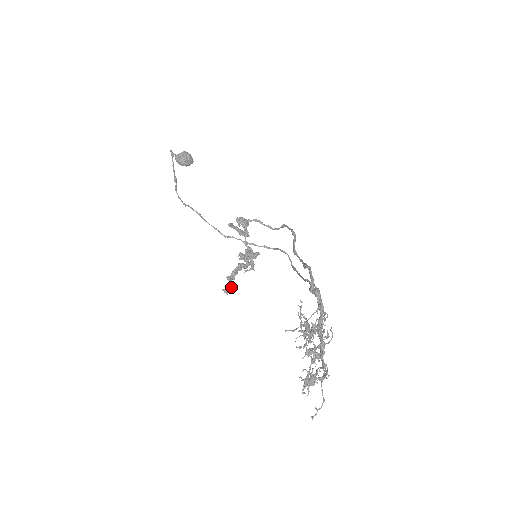
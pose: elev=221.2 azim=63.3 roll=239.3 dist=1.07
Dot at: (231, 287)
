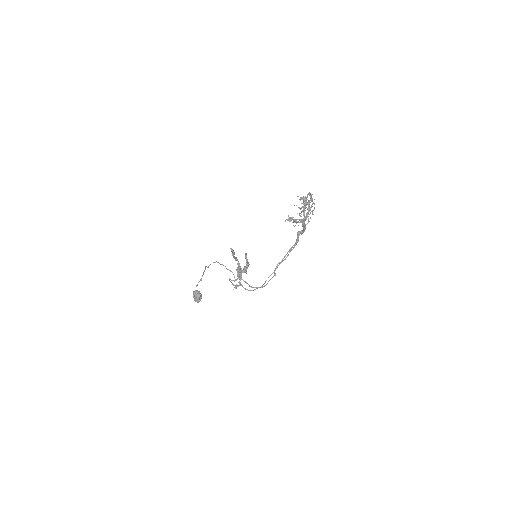
Dot at: (234, 253)
